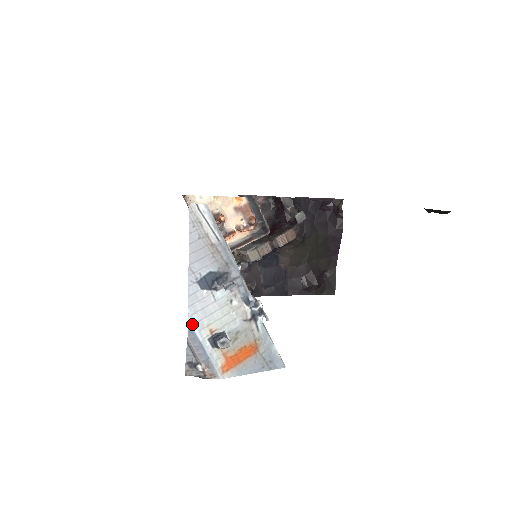
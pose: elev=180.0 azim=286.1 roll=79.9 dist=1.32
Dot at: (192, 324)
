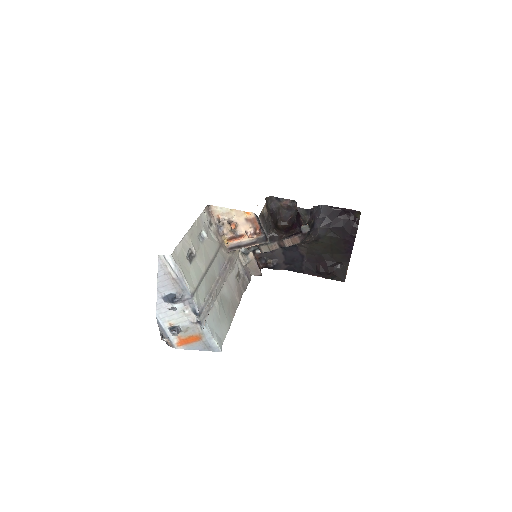
Dot at: (158, 319)
